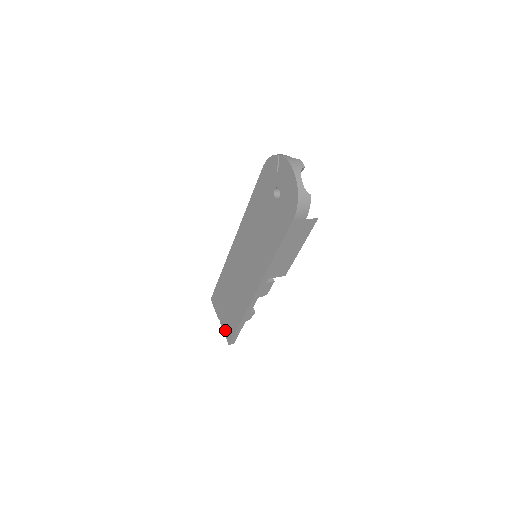
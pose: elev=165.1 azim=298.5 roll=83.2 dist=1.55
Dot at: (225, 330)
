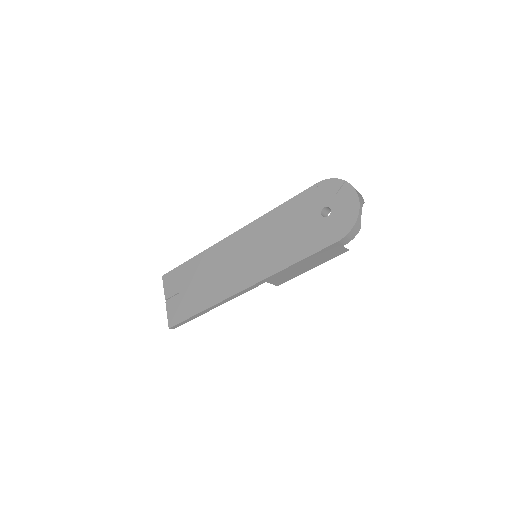
Dot at: (171, 312)
